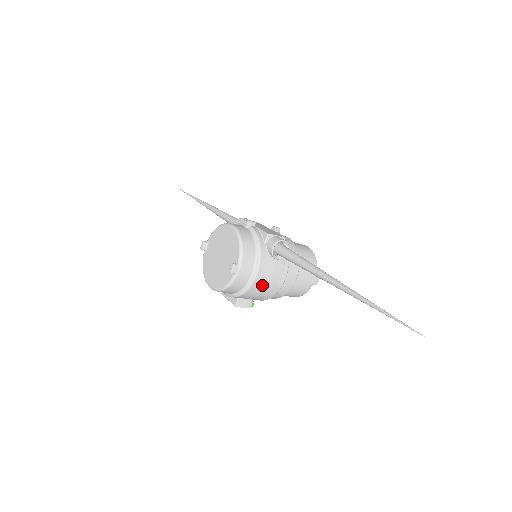
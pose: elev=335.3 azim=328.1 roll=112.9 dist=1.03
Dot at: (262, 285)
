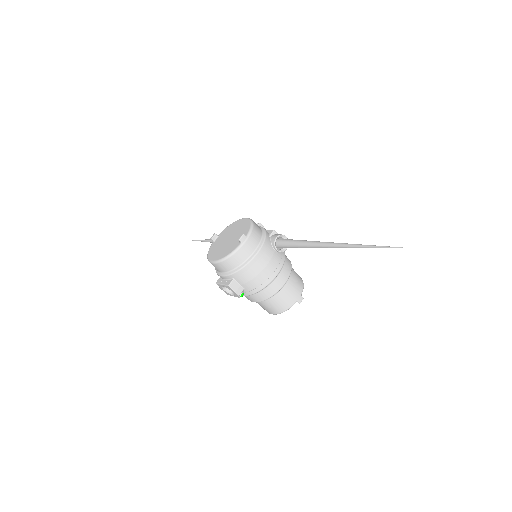
Dot at: (259, 267)
